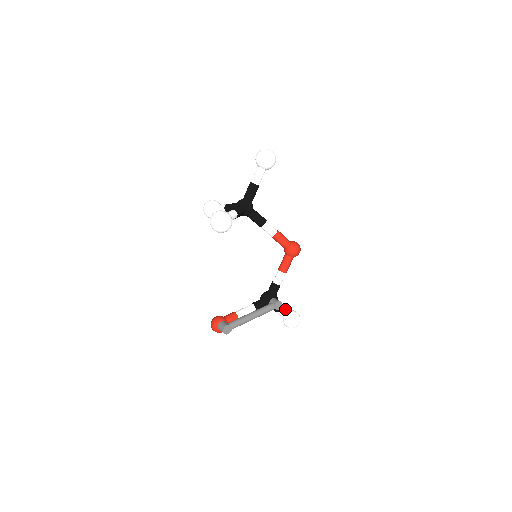
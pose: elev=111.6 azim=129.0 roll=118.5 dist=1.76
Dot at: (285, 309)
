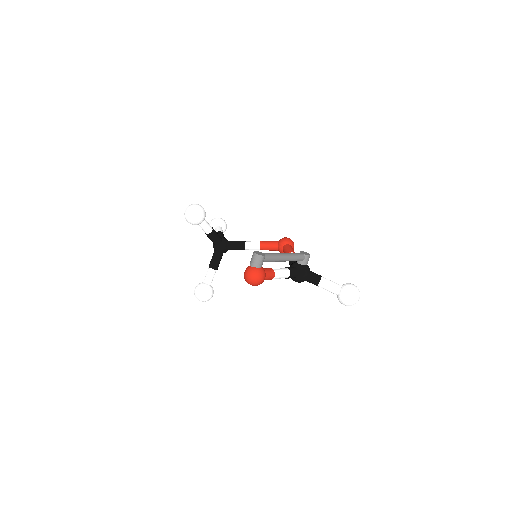
Dot at: occluded
